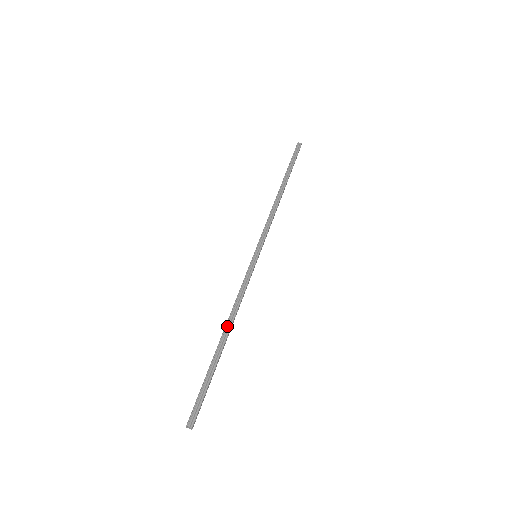
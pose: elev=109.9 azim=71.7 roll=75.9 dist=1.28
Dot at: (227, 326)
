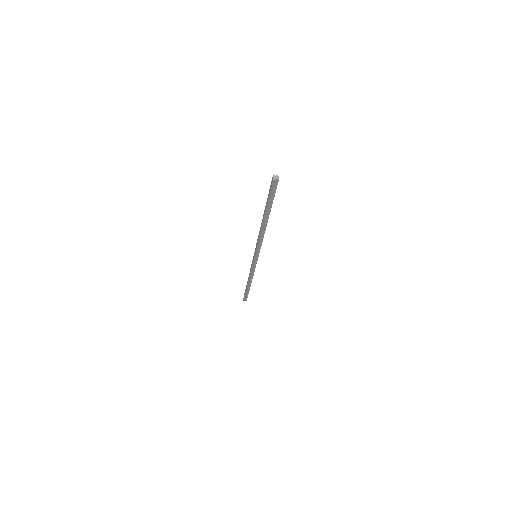
Dot at: occluded
